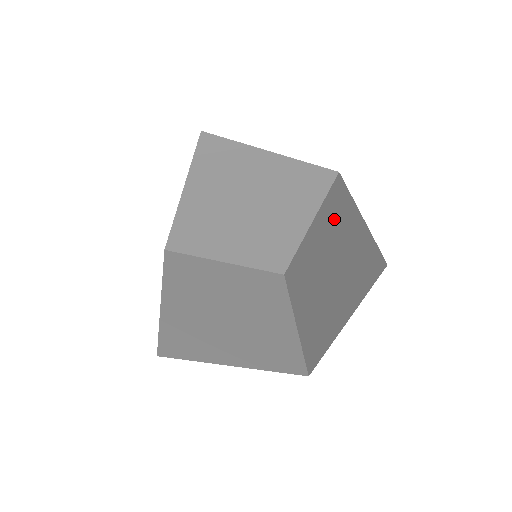
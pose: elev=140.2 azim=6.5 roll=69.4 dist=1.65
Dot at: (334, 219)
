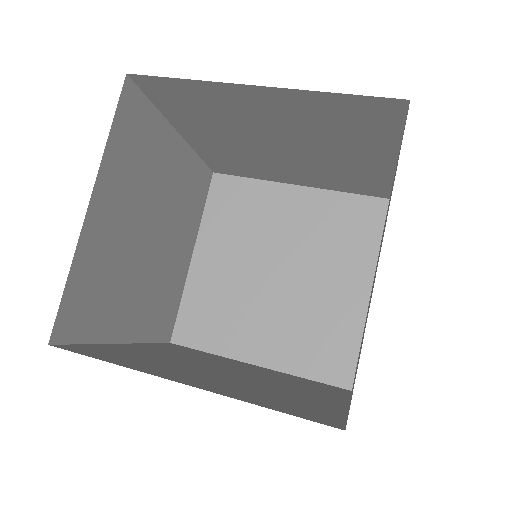
Dot at: occluded
